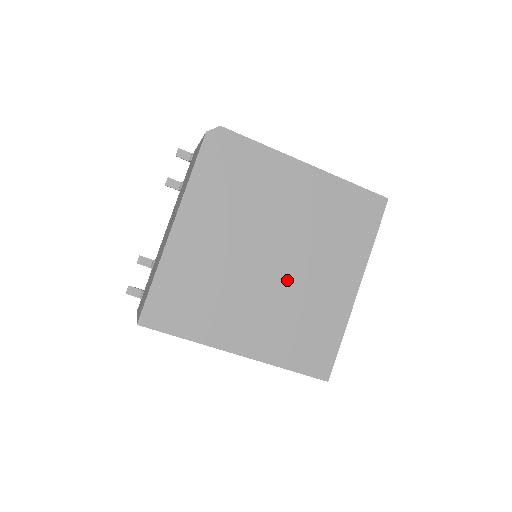
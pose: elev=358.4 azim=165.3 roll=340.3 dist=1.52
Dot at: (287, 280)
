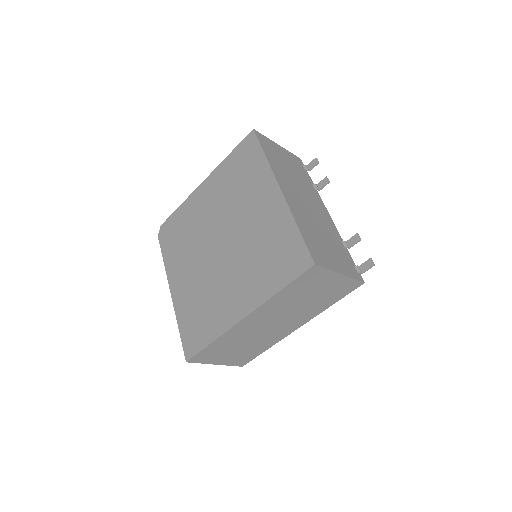
Dot at: (237, 243)
